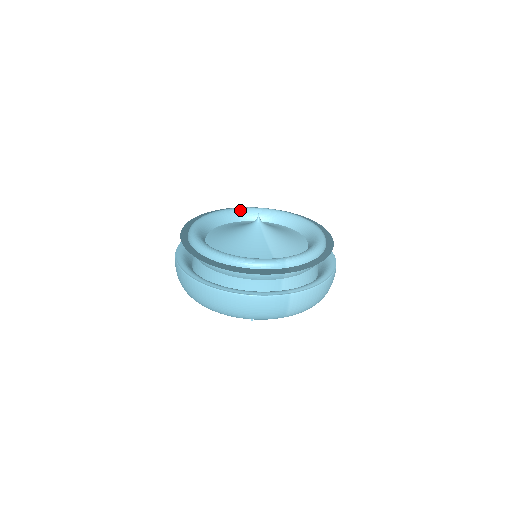
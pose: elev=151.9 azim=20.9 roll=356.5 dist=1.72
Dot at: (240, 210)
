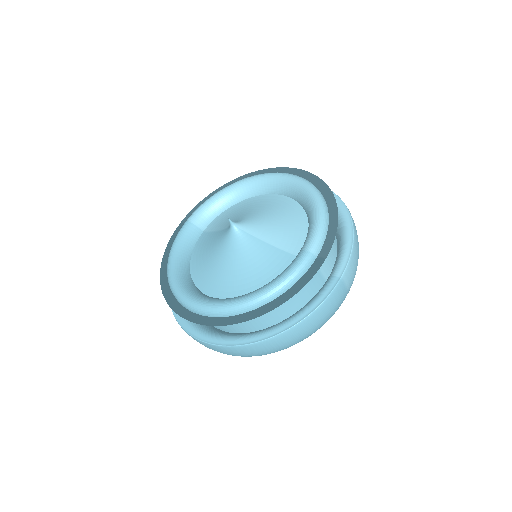
Dot at: (192, 221)
